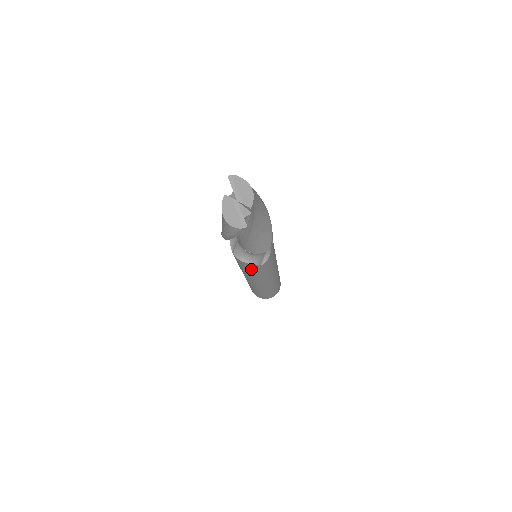
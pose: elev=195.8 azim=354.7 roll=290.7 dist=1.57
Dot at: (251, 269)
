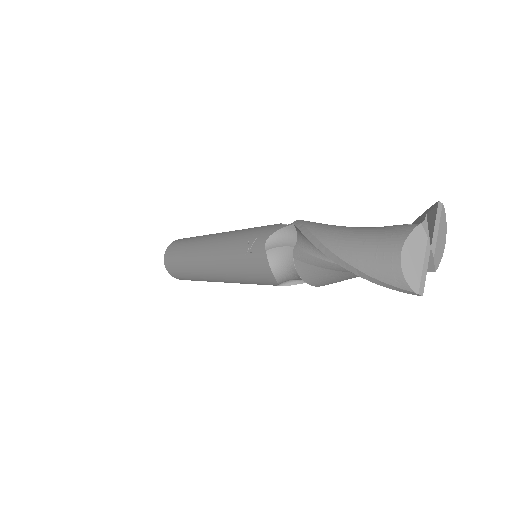
Dot at: (256, 277)
